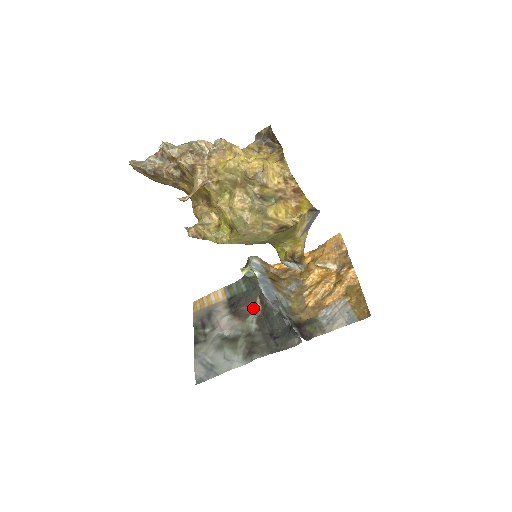
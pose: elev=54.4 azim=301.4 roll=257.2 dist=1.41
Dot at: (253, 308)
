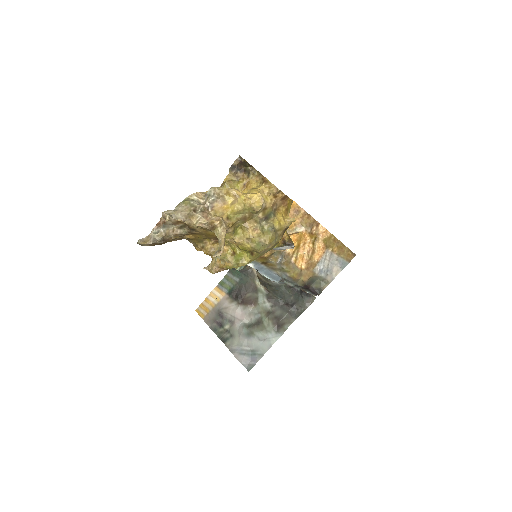
Dot at: (257, 291)
